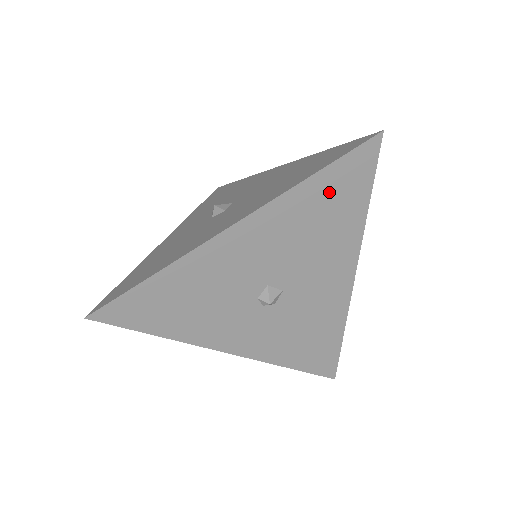
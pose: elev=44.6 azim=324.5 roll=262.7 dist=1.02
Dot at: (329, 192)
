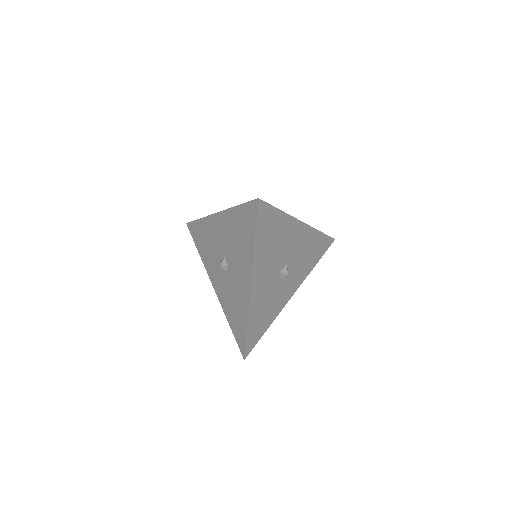
Dot at: (265, 233)
